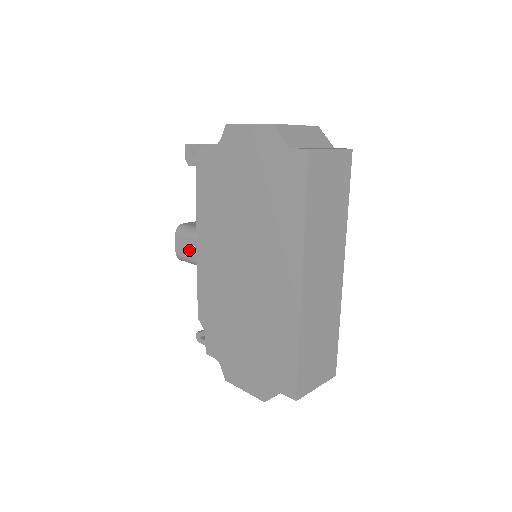
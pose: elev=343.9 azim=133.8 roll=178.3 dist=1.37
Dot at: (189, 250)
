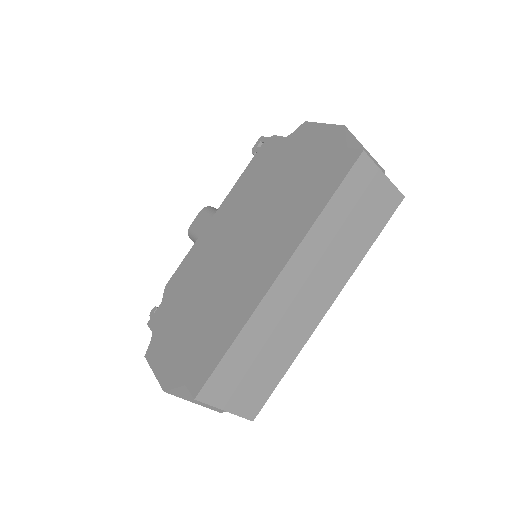
Dot at: (202, 226)
